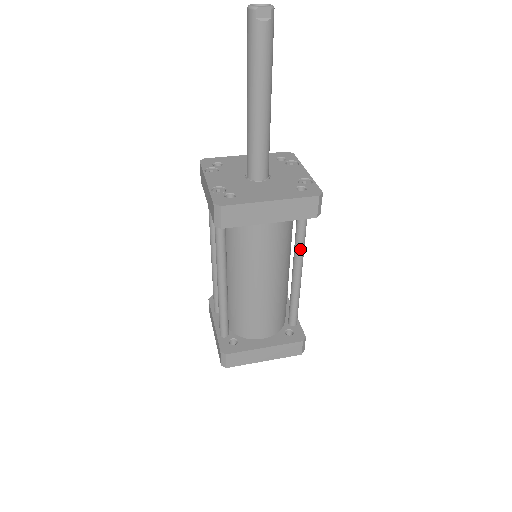
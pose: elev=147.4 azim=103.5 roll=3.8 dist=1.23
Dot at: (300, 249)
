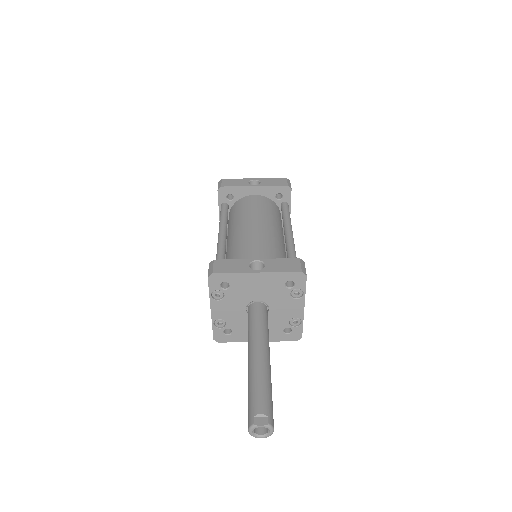
Dot at: occluded
